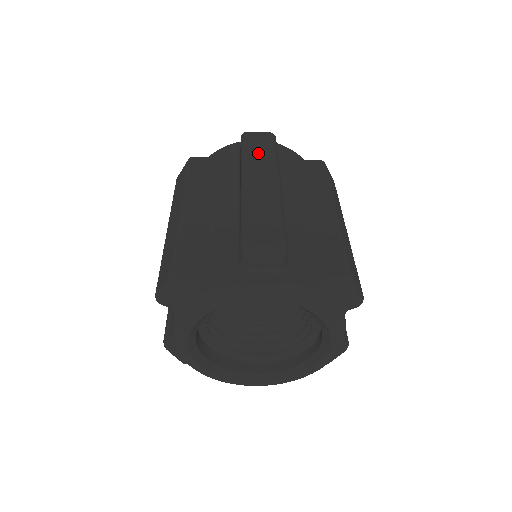
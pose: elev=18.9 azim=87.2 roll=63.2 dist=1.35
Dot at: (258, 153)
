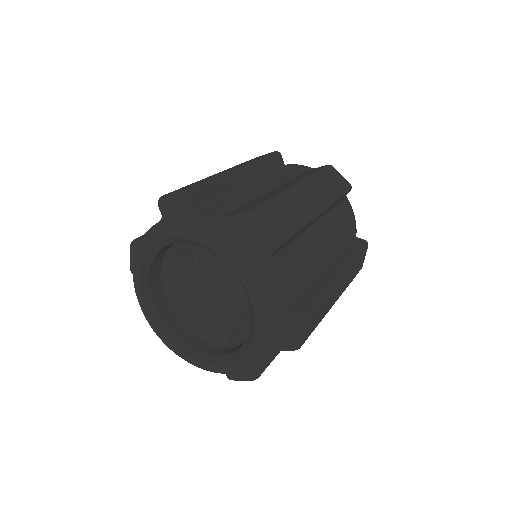
Dot at: (247, 161)
